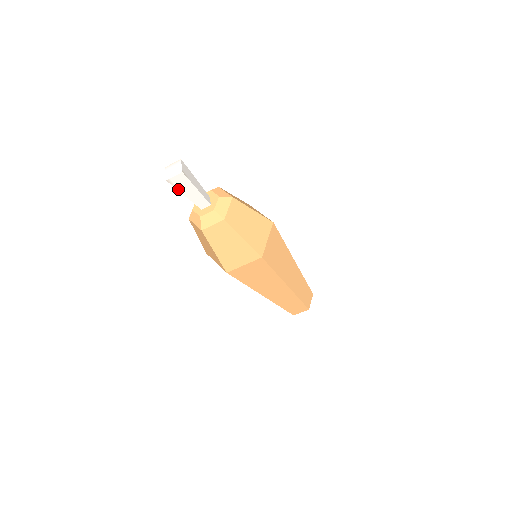
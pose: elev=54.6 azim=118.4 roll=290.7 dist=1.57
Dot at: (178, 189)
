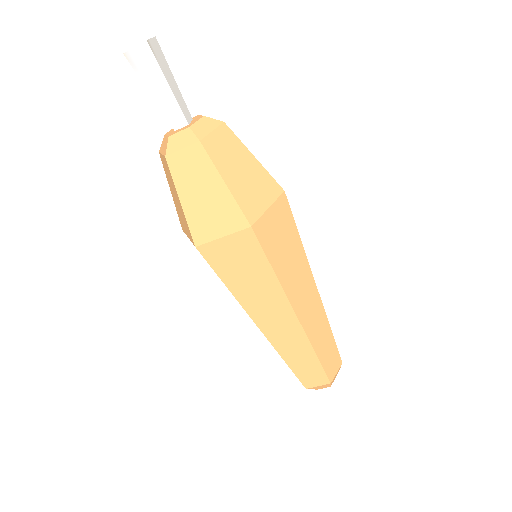
Dot at: (141, 77)
